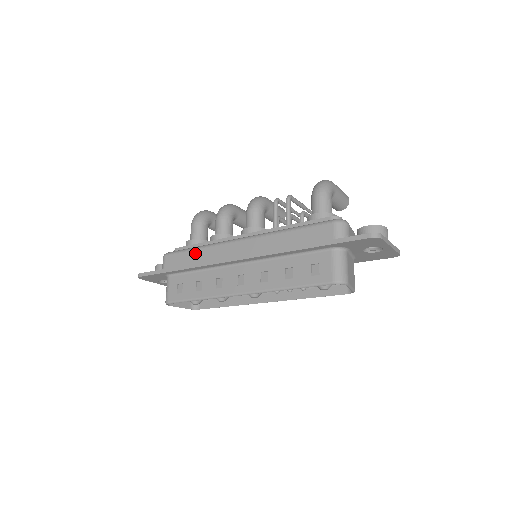
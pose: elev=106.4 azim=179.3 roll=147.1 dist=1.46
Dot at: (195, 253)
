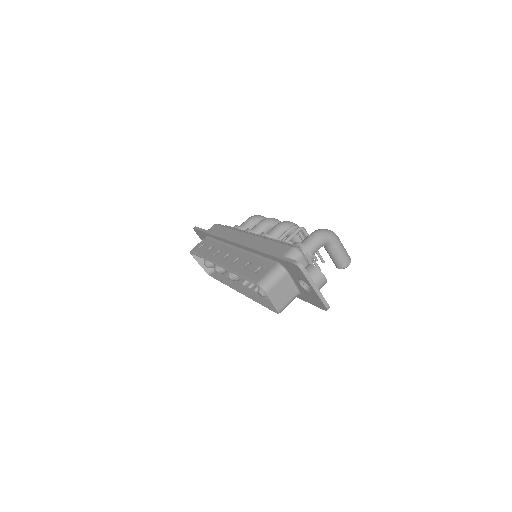
Dot at: (226, 229)
